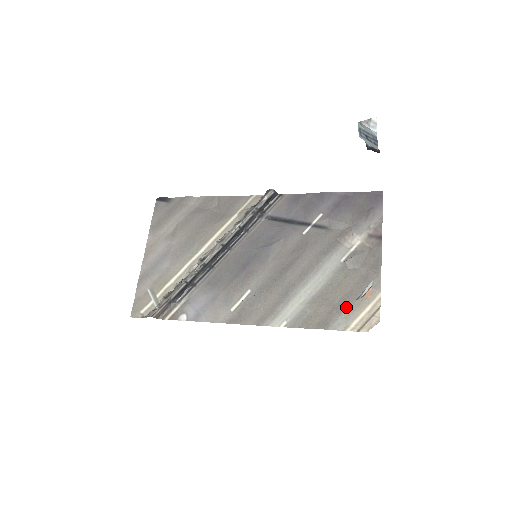
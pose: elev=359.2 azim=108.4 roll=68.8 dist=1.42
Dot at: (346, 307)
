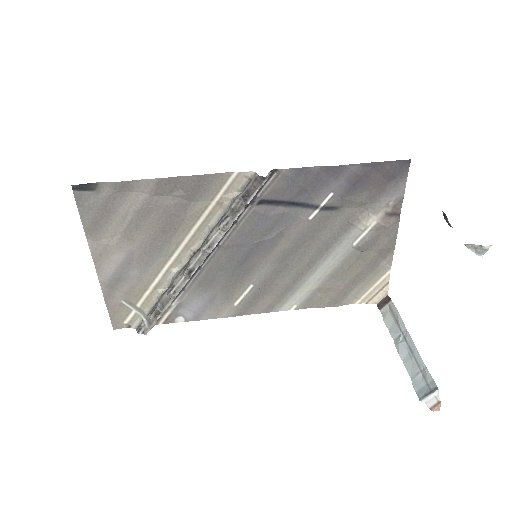
Dot at: (356, 286)
